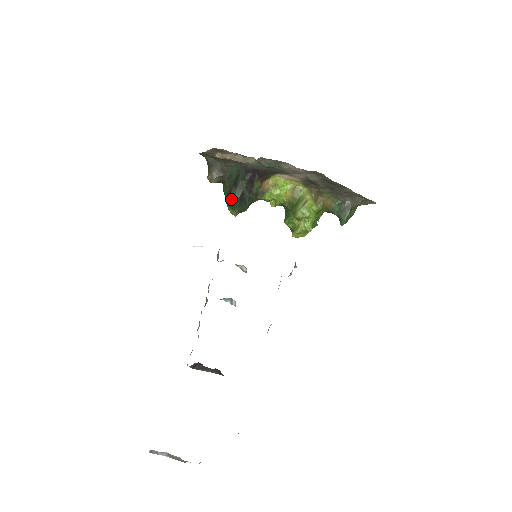
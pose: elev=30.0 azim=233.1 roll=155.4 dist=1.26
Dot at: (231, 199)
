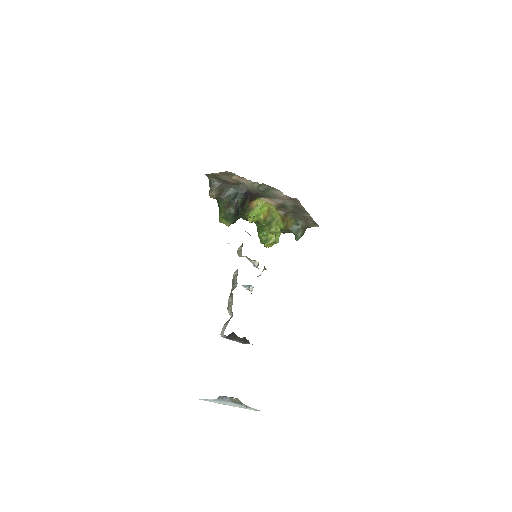
Dot at: (230, 212)
